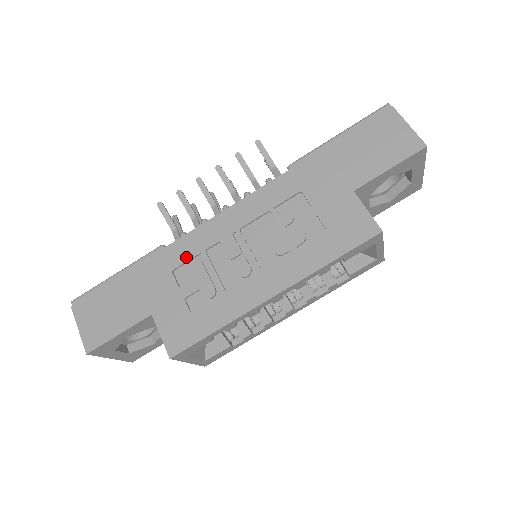
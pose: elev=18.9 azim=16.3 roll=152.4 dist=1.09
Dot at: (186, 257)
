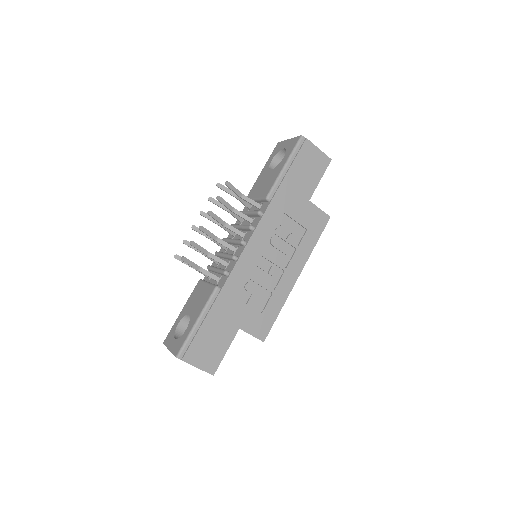
Dot at: (240, 285)
